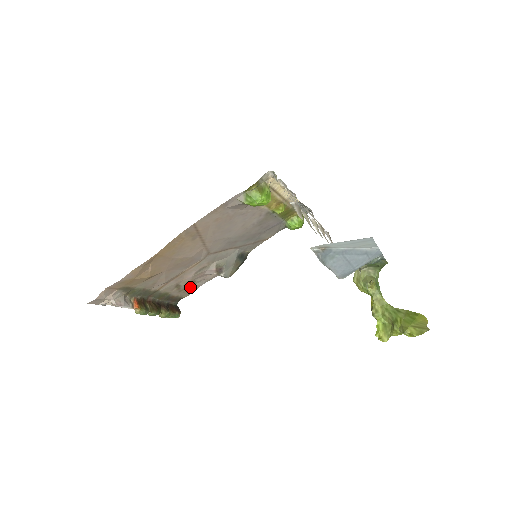
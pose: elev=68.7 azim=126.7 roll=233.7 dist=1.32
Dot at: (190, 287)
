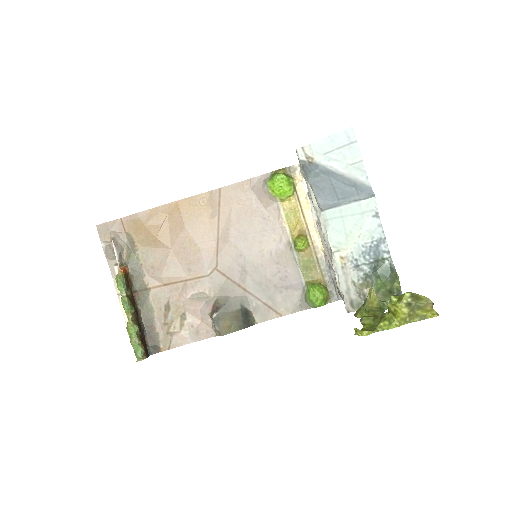
Dot at: (177, 328)
